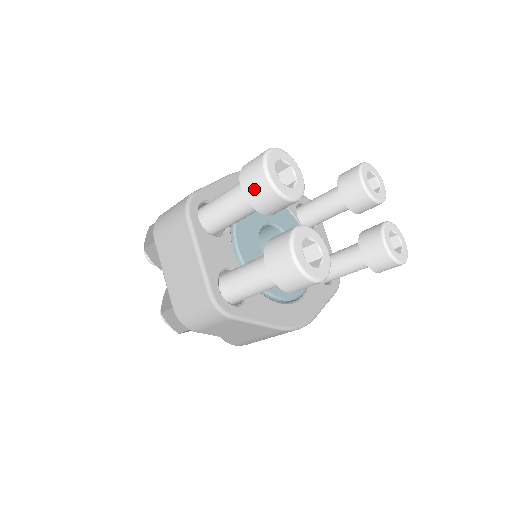
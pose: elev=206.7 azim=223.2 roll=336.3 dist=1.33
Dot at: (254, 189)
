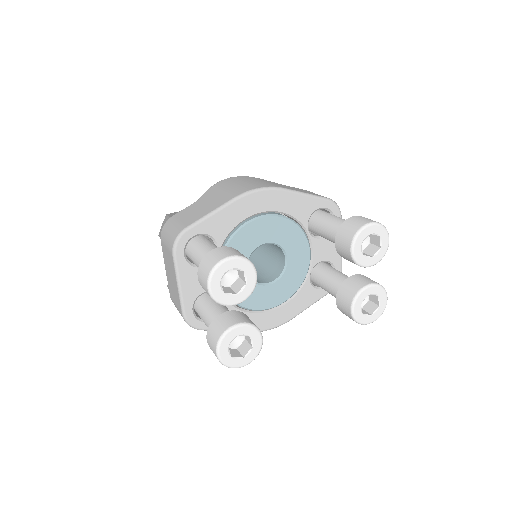
Dot at: (203, 288)
